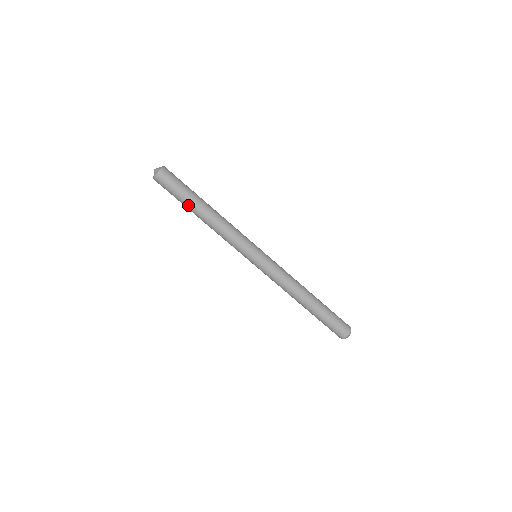
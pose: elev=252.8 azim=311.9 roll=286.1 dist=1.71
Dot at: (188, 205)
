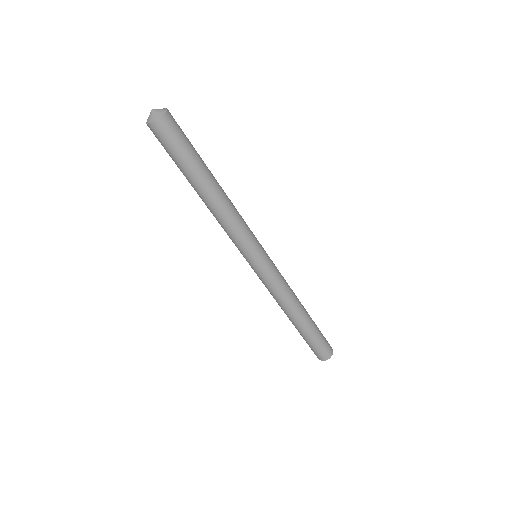
Dot at: (187, 176)
